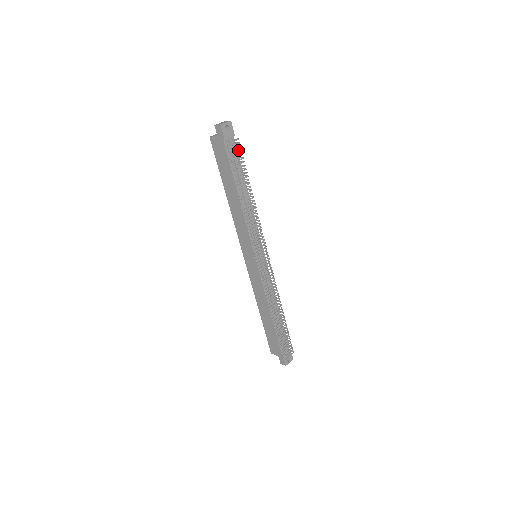
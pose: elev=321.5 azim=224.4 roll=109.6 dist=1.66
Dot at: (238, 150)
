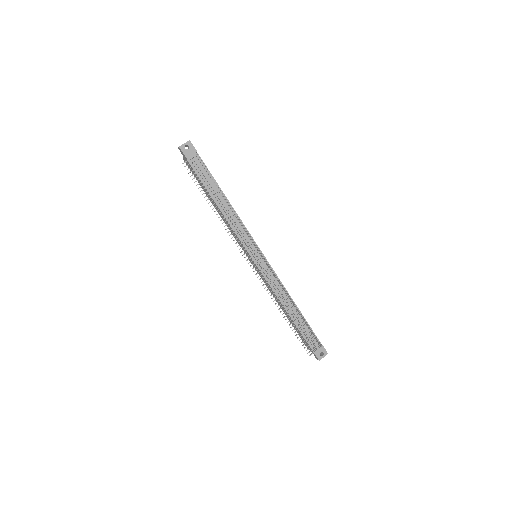
Dot at: (202, 164)
